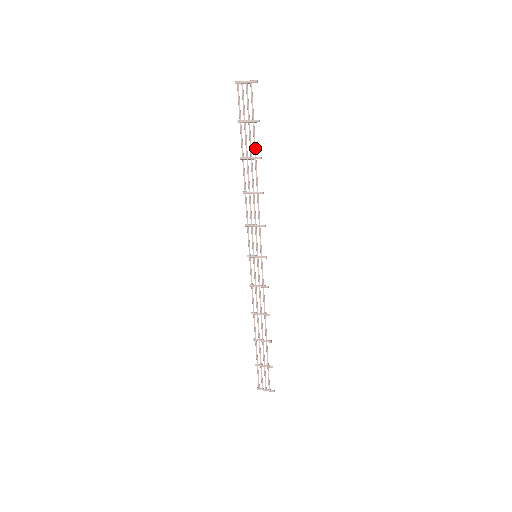
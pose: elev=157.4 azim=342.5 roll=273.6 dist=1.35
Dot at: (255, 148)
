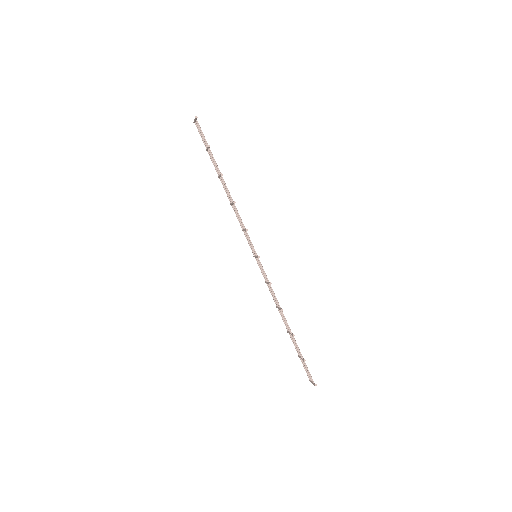
Dot at: (217, 168)
